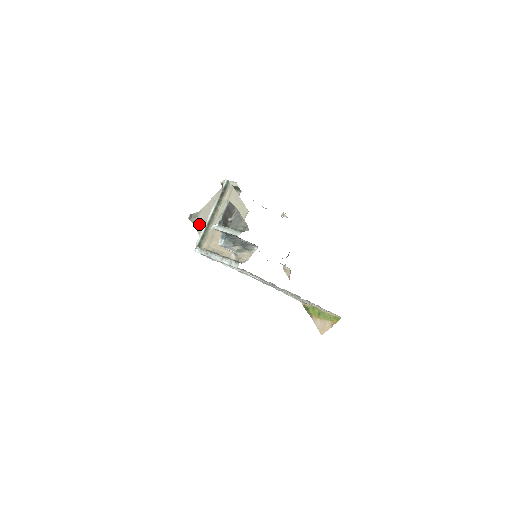
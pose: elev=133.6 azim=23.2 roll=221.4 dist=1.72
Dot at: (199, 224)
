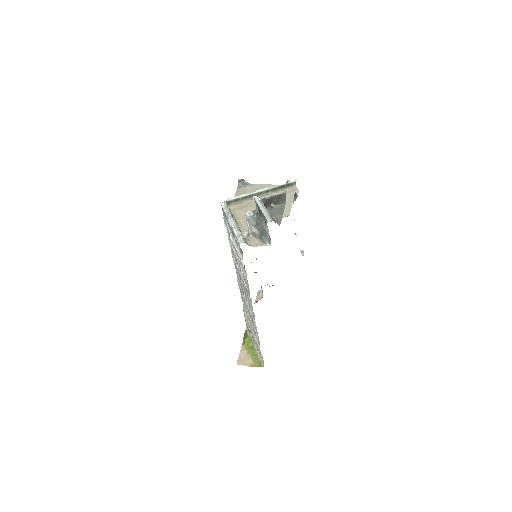
Dot at: (241, 192)
